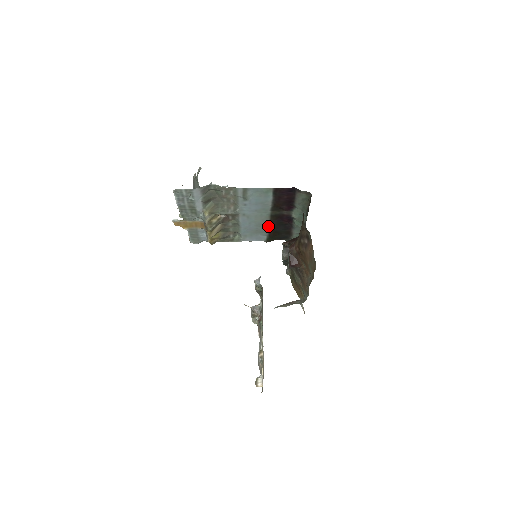
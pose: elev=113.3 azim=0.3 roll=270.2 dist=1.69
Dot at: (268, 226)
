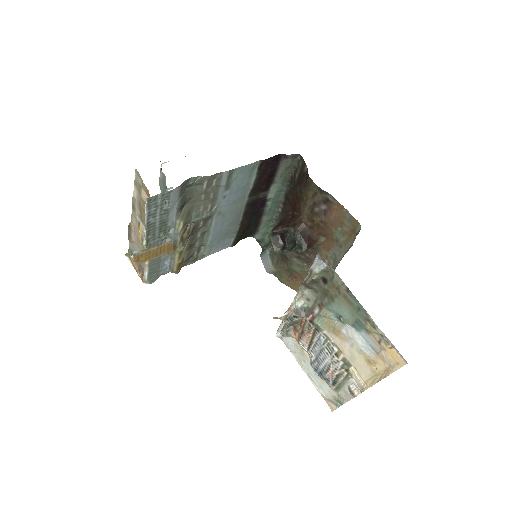
Dot at: (239, 222)
